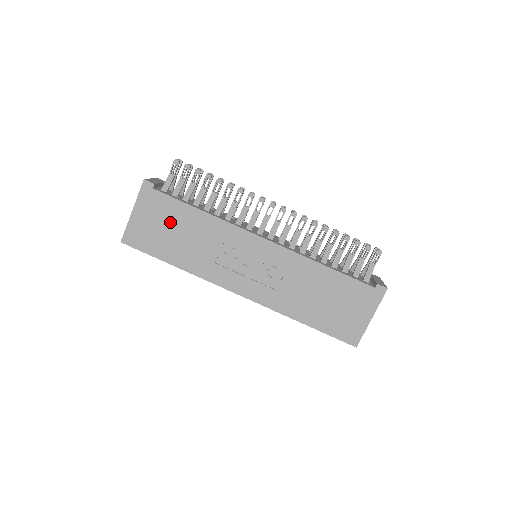
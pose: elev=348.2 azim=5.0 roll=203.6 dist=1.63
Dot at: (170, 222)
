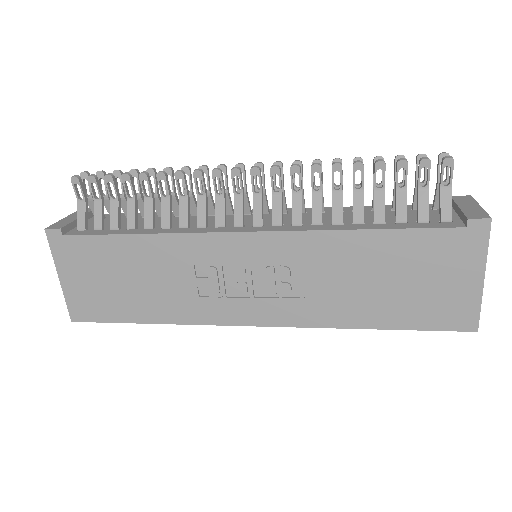
Dot at: (110, 269)
